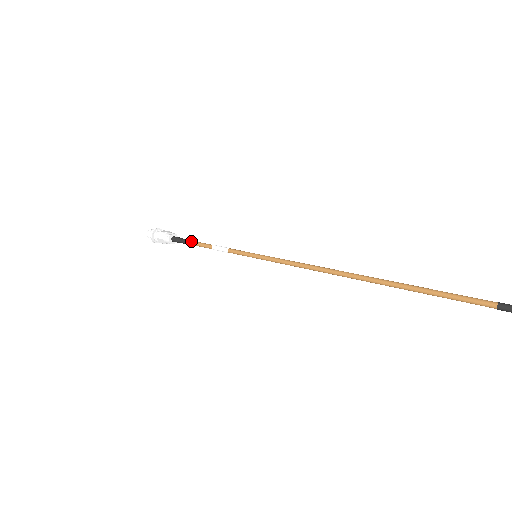
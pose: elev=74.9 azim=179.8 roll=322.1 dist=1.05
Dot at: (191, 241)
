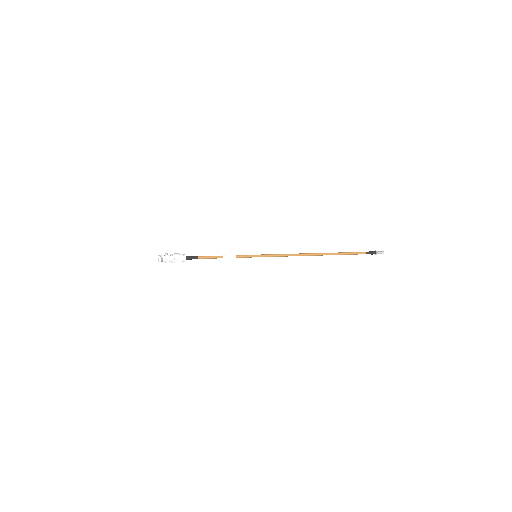
Dot at: (204, 256)
